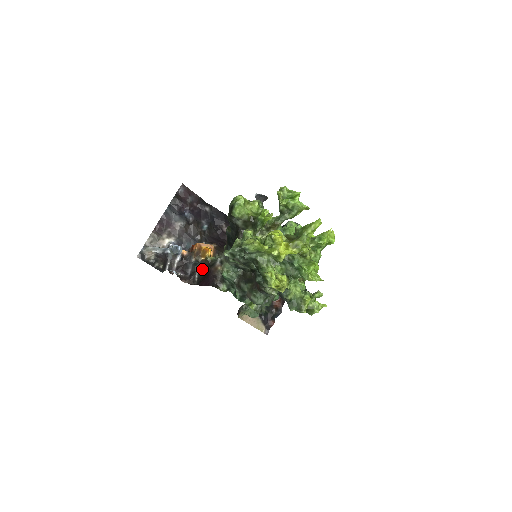
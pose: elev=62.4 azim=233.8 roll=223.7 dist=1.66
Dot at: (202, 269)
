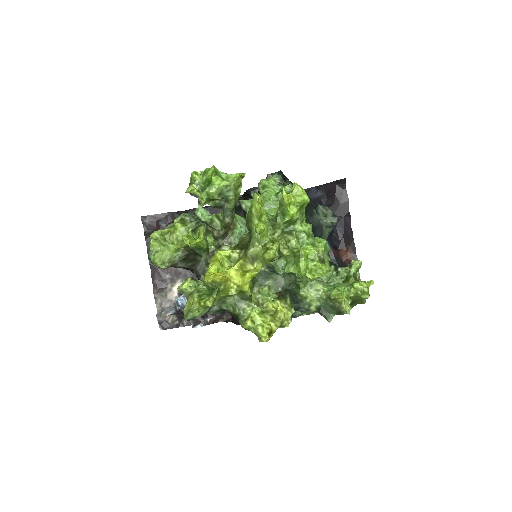
Dot at: occluded
